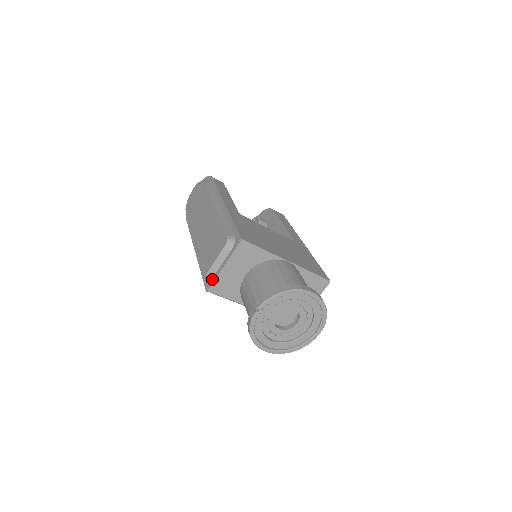
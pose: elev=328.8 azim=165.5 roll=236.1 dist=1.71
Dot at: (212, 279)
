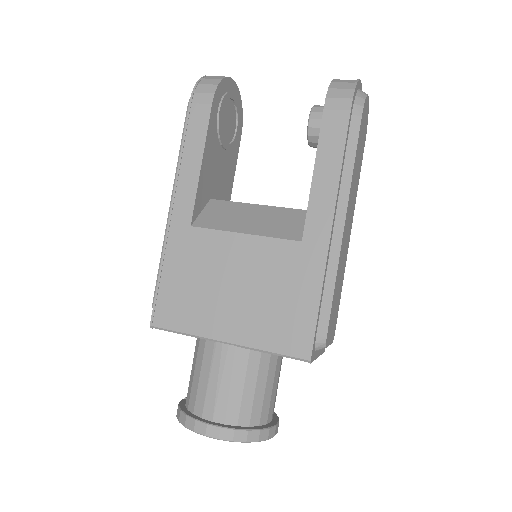
Dot at: occluded
